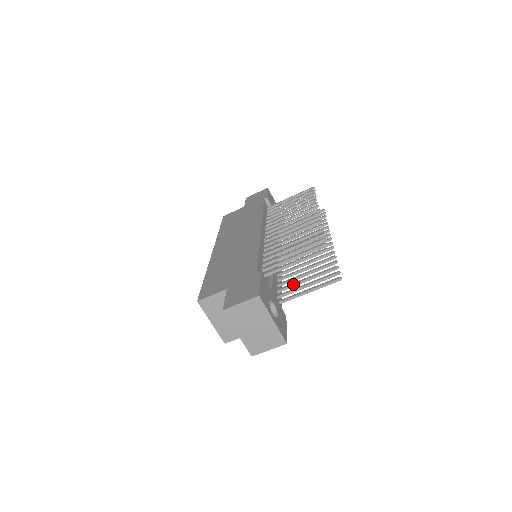
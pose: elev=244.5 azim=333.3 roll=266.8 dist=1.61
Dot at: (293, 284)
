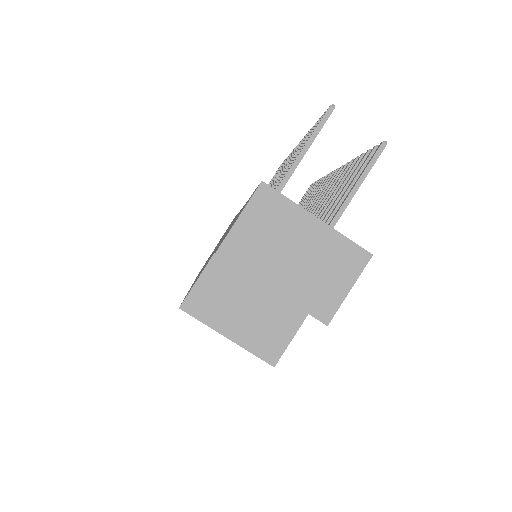
Dot at: (323, 219)
